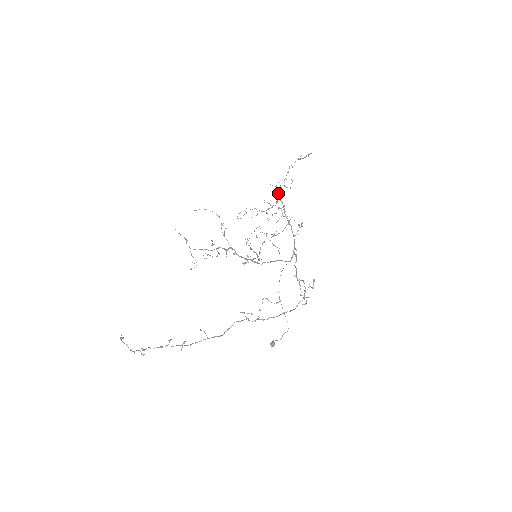
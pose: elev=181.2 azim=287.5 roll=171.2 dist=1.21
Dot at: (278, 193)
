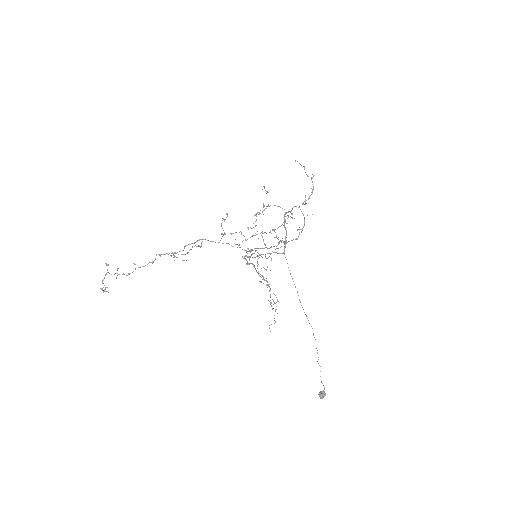
Dot at: occluded
